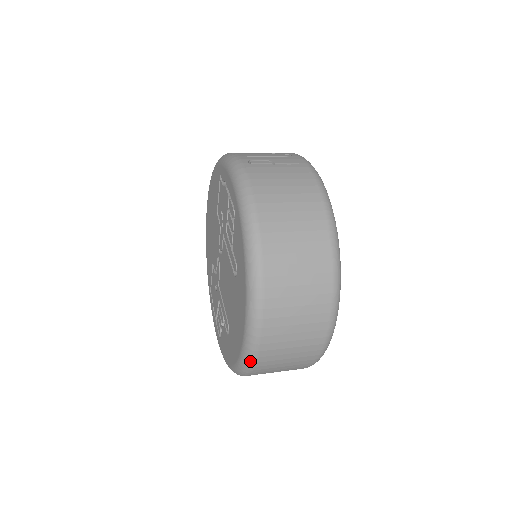
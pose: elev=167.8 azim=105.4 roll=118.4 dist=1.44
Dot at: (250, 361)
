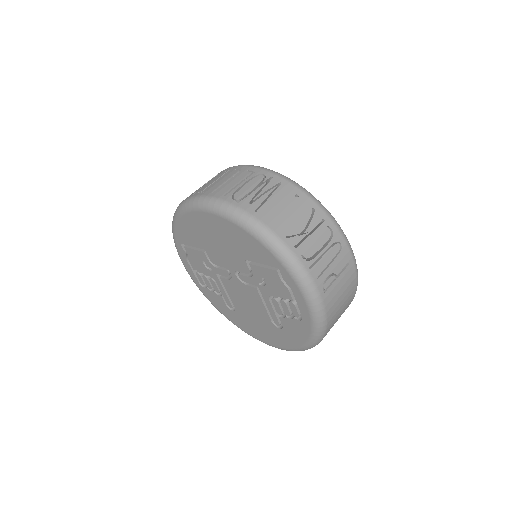
Dot at: occluded
